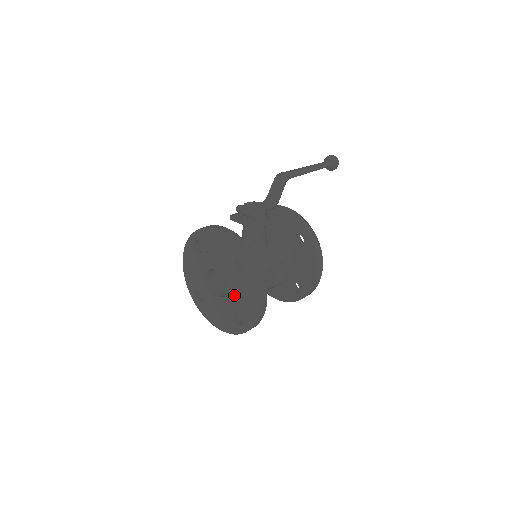
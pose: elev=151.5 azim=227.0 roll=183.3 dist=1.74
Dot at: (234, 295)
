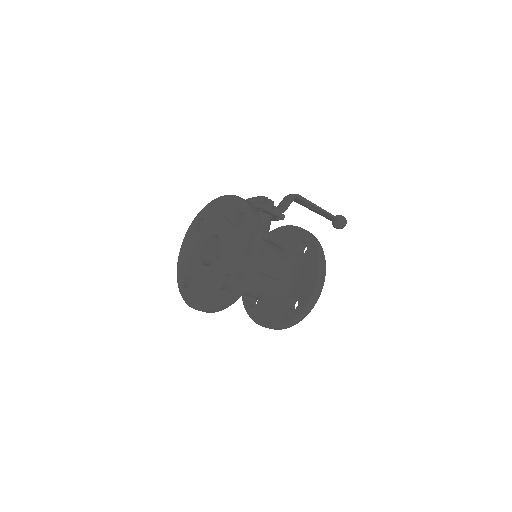
Dot at: (227, 252)
